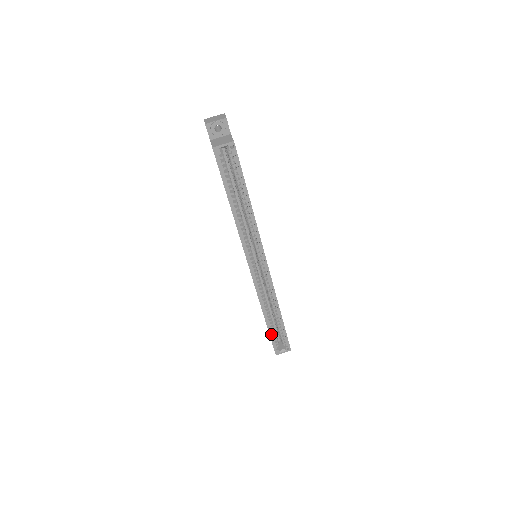
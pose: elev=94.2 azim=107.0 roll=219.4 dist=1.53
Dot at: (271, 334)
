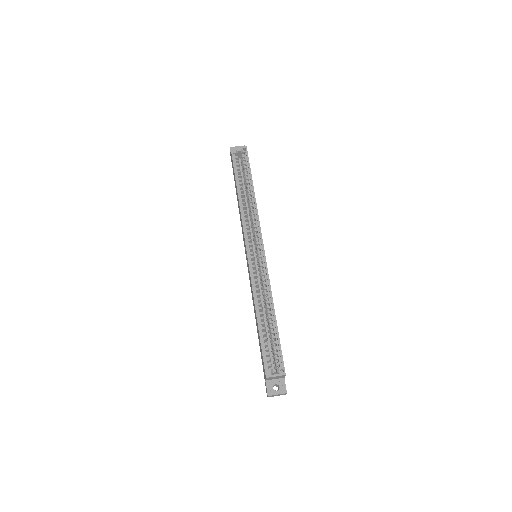
Dot at: (262, 343)
